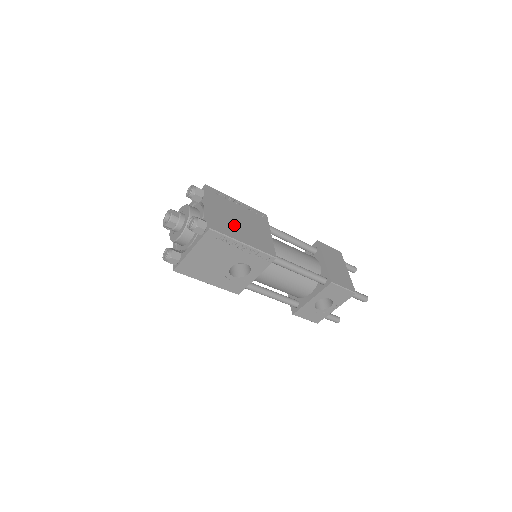
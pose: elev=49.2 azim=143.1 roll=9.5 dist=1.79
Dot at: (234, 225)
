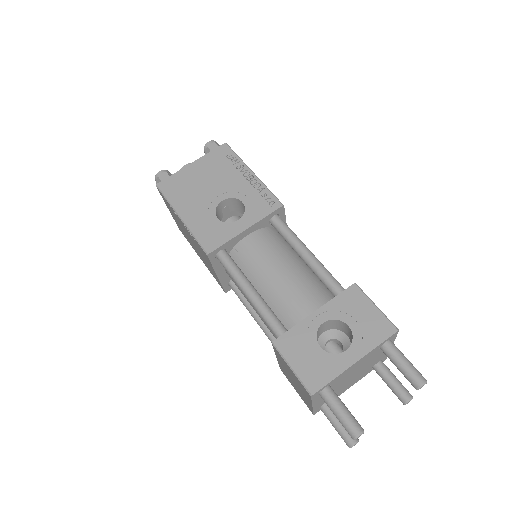
Dot at: occluded
